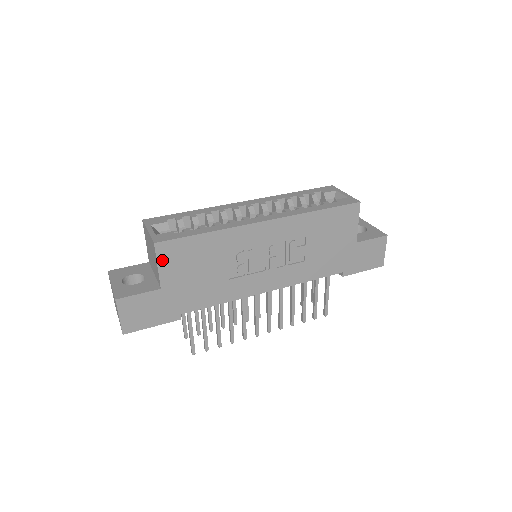
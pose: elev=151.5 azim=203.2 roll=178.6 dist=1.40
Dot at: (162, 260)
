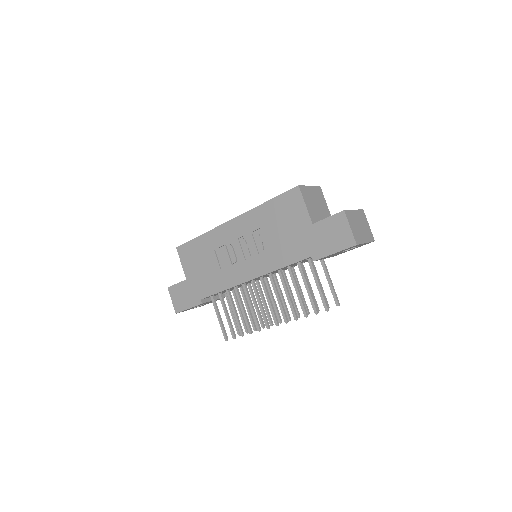
Dot at: (182, 259)
